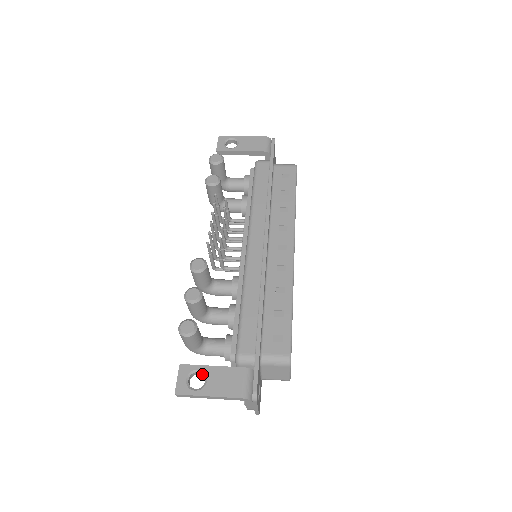
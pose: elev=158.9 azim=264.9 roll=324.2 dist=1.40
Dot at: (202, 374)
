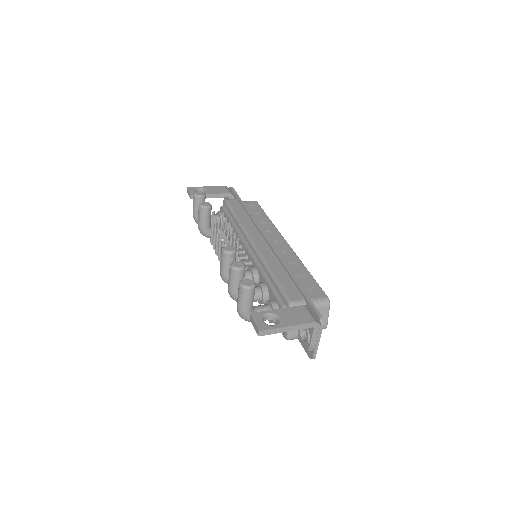
Dot at: (271, 317)
